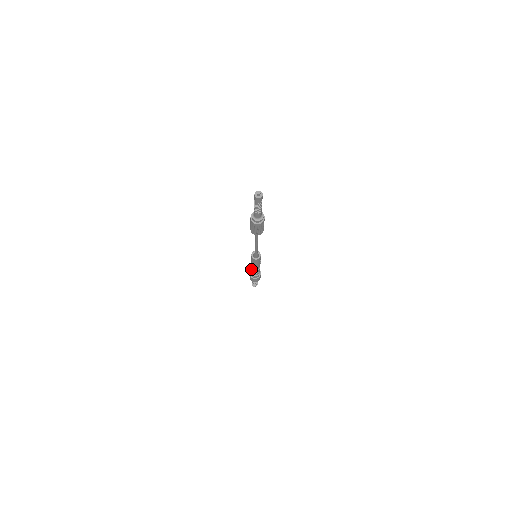
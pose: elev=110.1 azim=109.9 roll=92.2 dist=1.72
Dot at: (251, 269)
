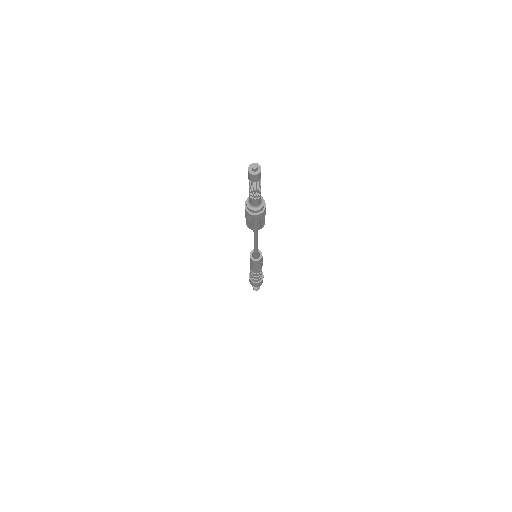
Dot at: occluded
